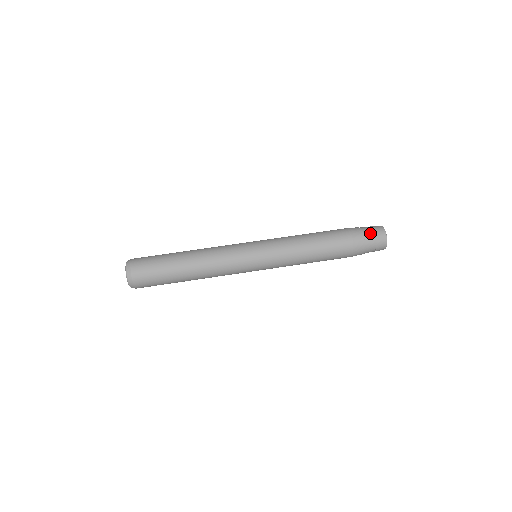
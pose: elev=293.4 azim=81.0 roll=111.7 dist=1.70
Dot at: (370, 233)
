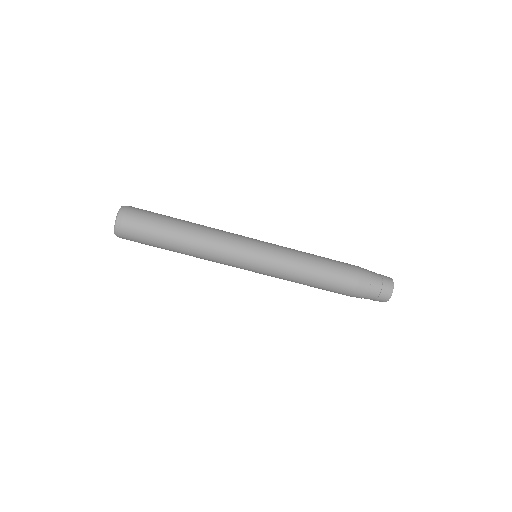
Dot at: (378, 280)
